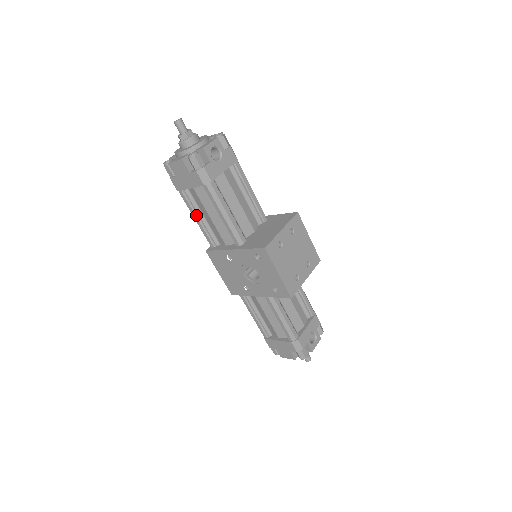
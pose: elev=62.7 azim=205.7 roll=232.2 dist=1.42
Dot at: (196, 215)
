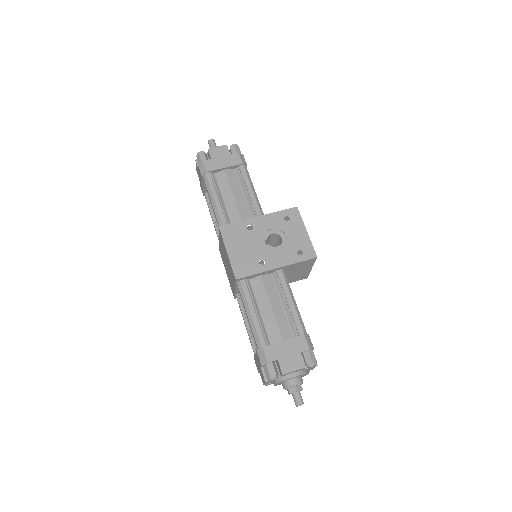
Dot at: (217, 195)
